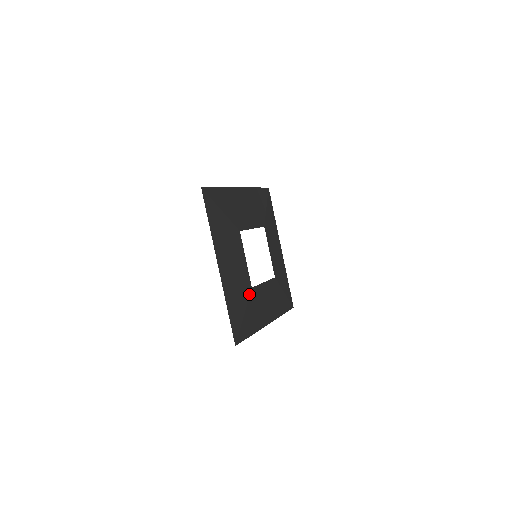
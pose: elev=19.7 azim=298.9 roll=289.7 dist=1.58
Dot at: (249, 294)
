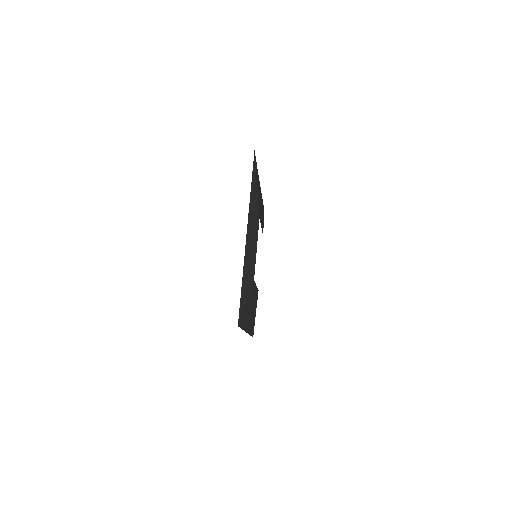
Dot at: (257, 298)
